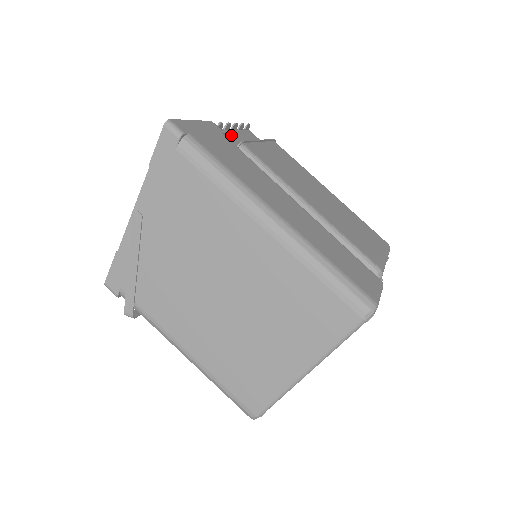
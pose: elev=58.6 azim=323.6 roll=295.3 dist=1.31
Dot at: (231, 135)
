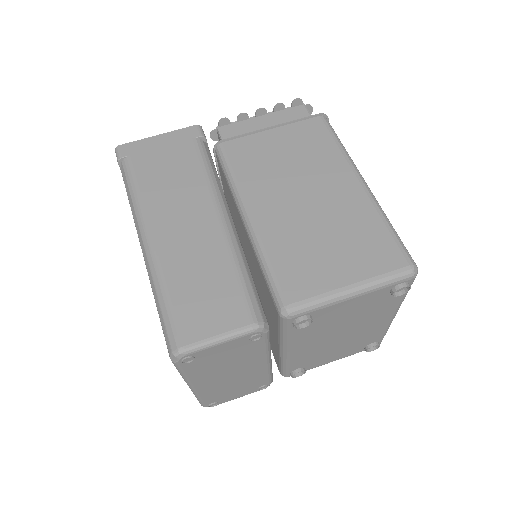
Dot at: (241, 127)
